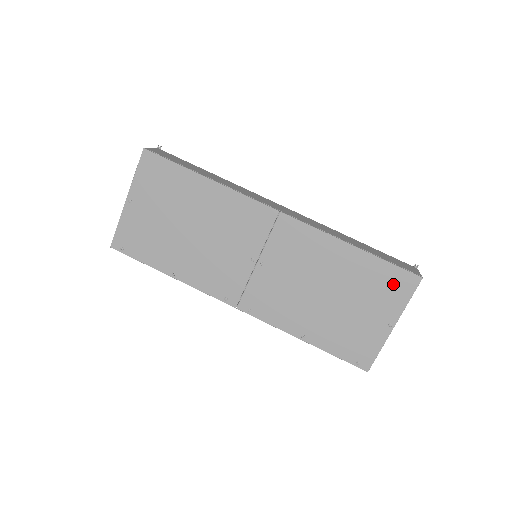
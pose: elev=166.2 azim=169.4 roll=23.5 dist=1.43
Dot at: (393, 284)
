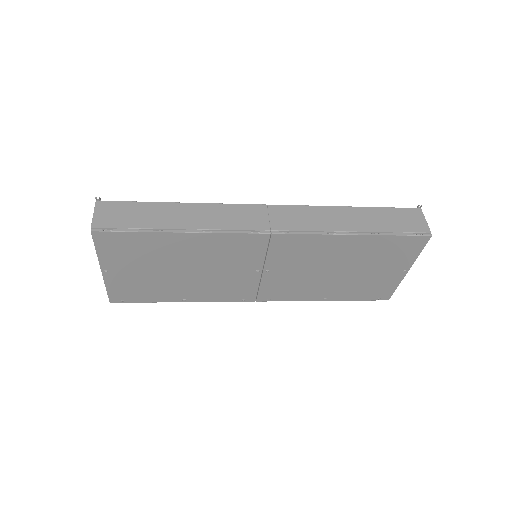
Dot at: (403, 248)
